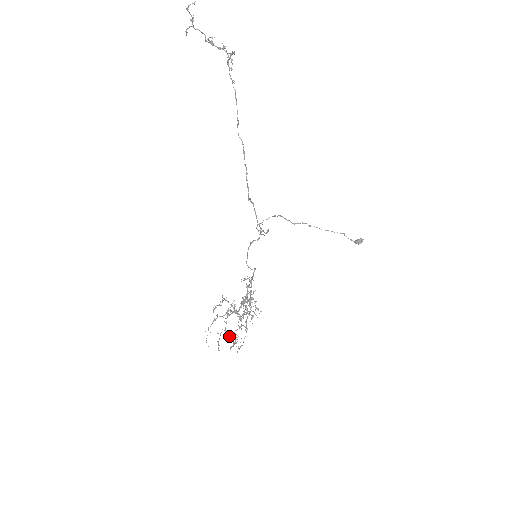
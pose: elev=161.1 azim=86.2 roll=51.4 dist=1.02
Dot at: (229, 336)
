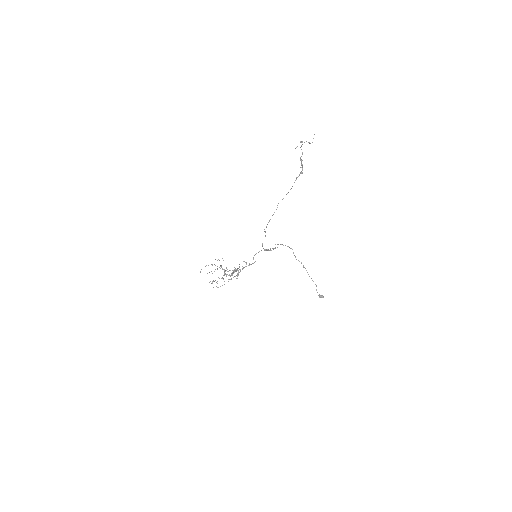
Dot at: occluded
